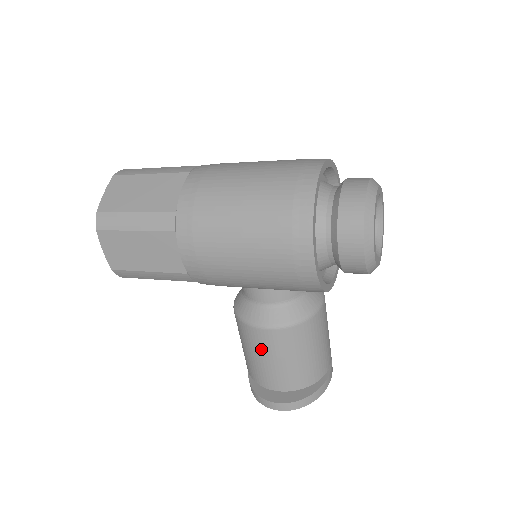
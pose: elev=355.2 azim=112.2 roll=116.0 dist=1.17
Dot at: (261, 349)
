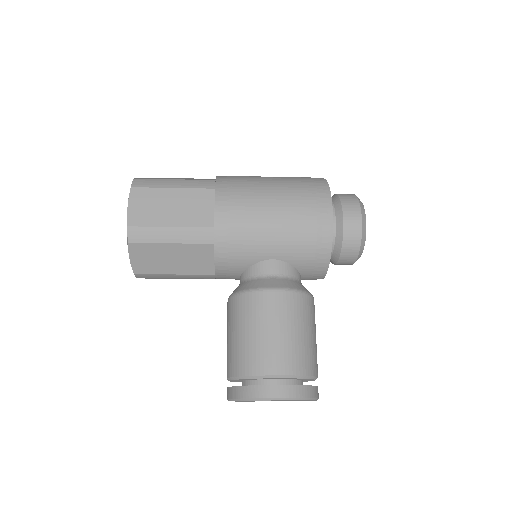
Dot at: (268, 317)
